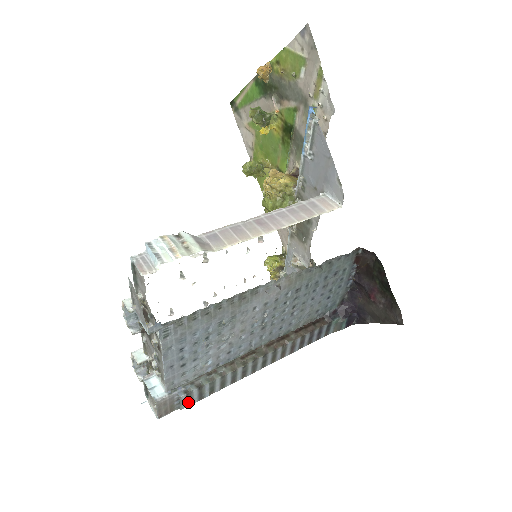
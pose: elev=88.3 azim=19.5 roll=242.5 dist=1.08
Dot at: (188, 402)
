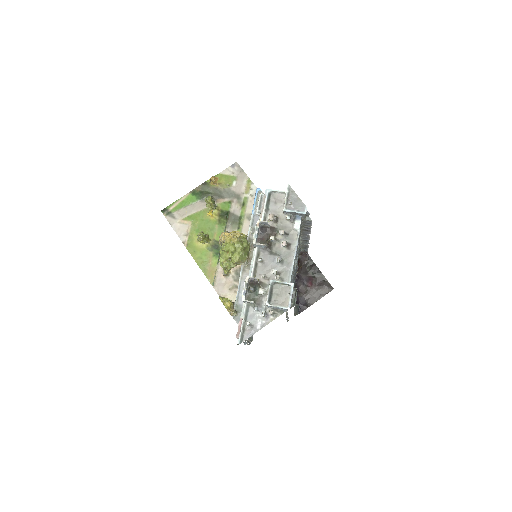
Dot at: (295, 301)
